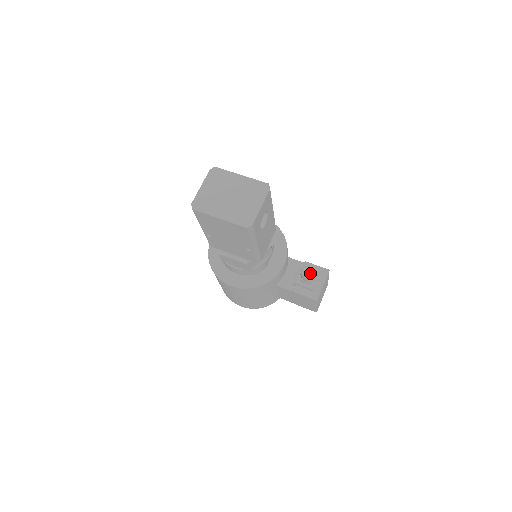
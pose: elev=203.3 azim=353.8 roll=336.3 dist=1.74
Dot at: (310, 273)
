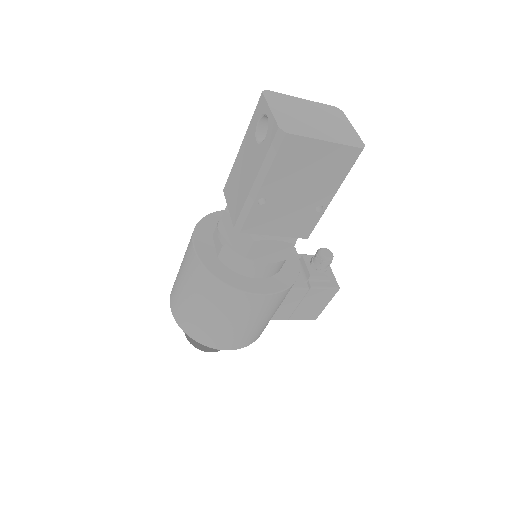
Dot at: (330, 254)
